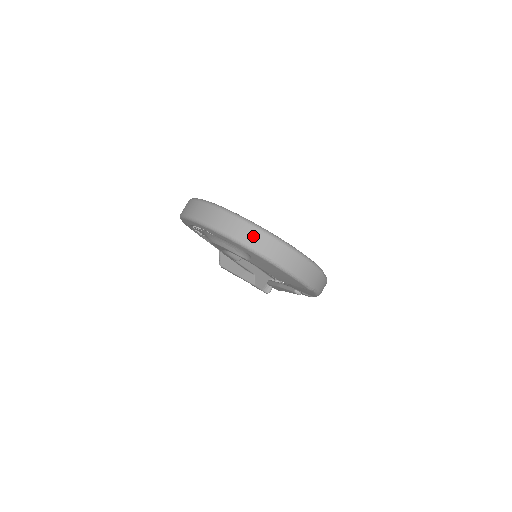
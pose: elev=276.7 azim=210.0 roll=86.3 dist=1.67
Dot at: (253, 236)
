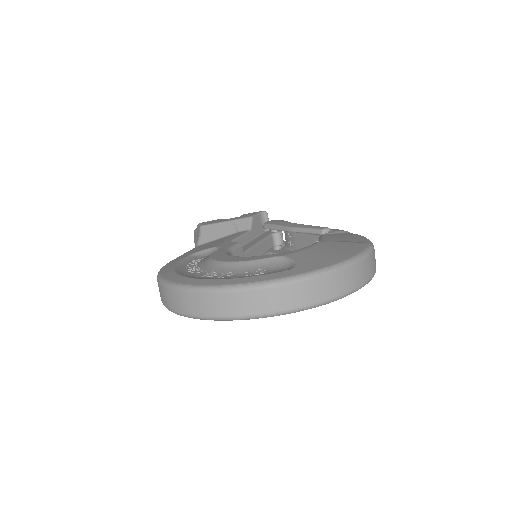
Dot at: (300, 294)
